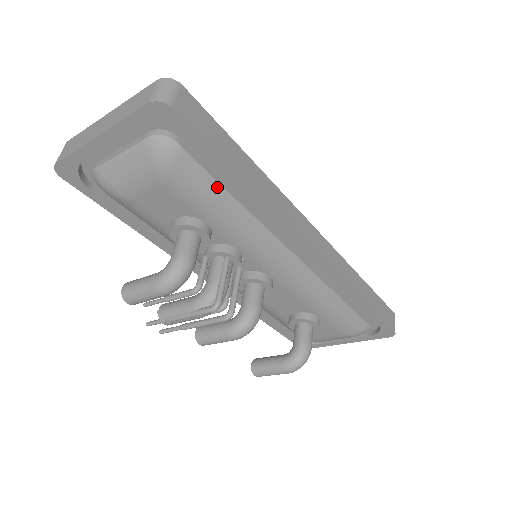
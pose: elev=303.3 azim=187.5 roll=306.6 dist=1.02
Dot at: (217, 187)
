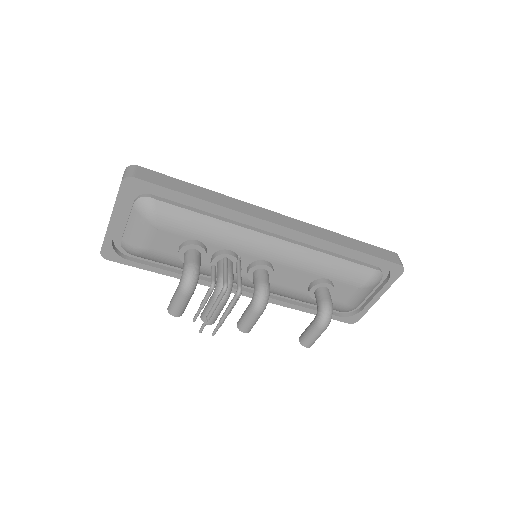
Dot at: (189, 213)
